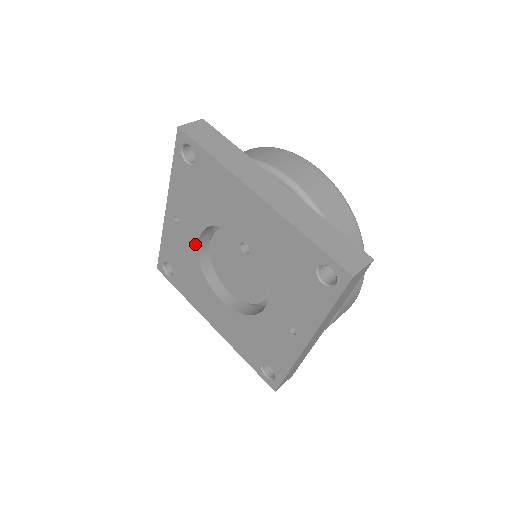
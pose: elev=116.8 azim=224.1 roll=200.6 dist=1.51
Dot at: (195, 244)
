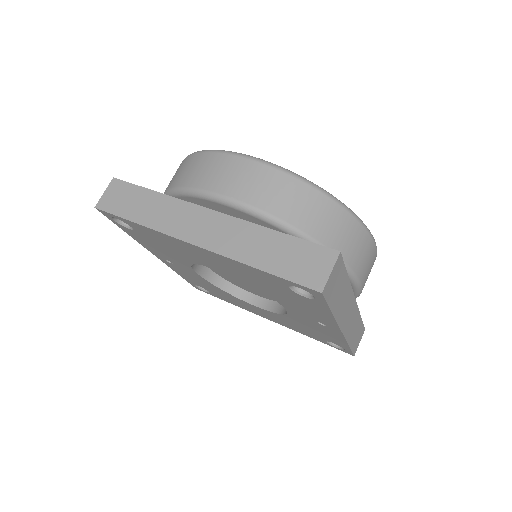
Dot at: (198, 275)
